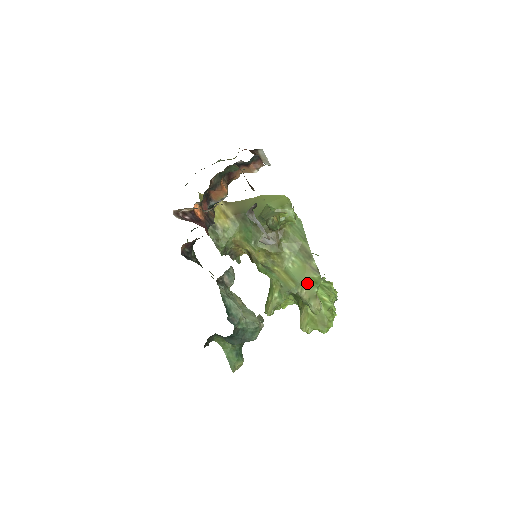
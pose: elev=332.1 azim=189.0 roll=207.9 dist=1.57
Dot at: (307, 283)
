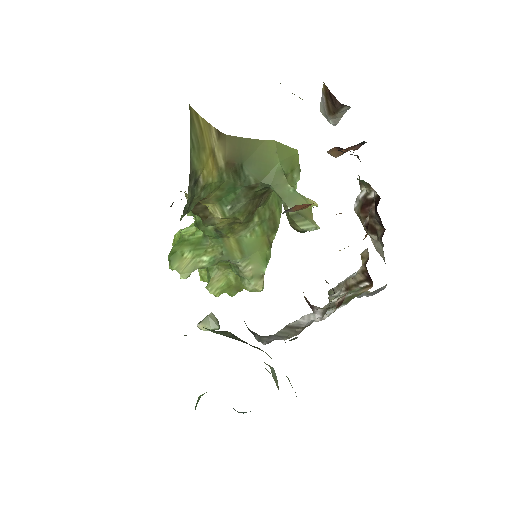
Dot at: (258, 259)
